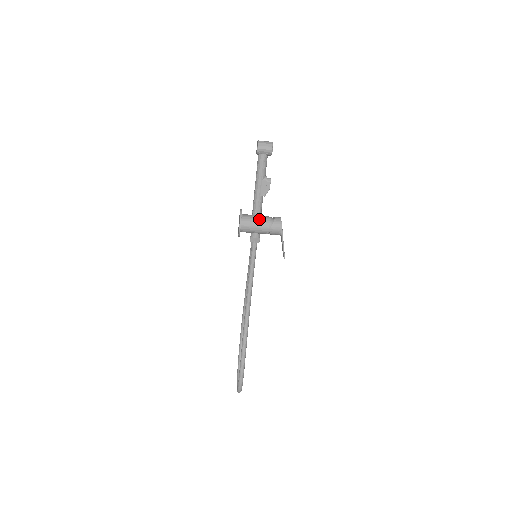
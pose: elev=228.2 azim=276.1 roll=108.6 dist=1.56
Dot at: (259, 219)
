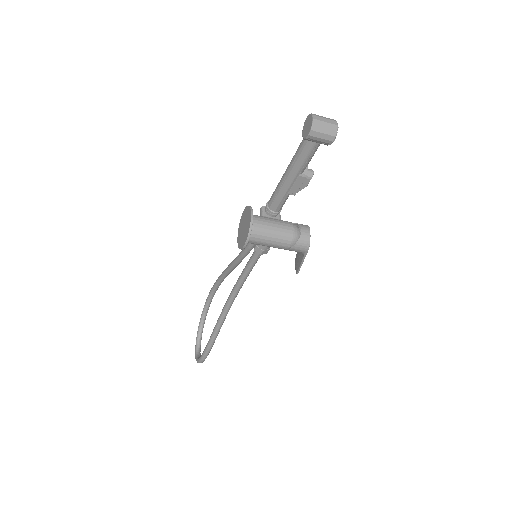
Dot at: (277, 233)
